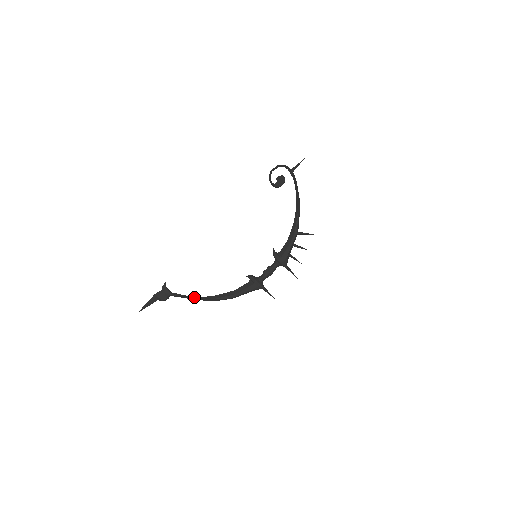
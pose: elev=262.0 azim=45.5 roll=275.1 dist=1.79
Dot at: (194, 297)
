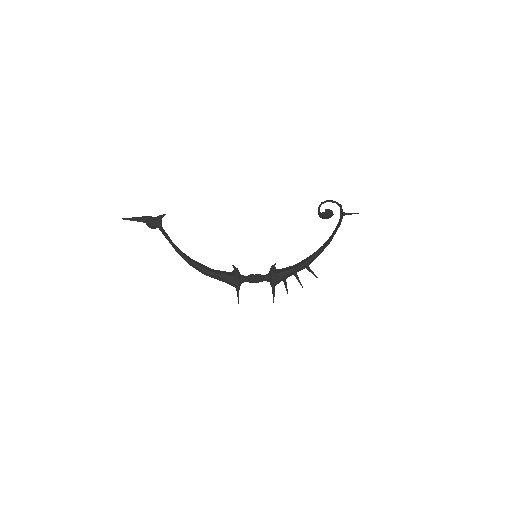
Dot at: (175, 245)
